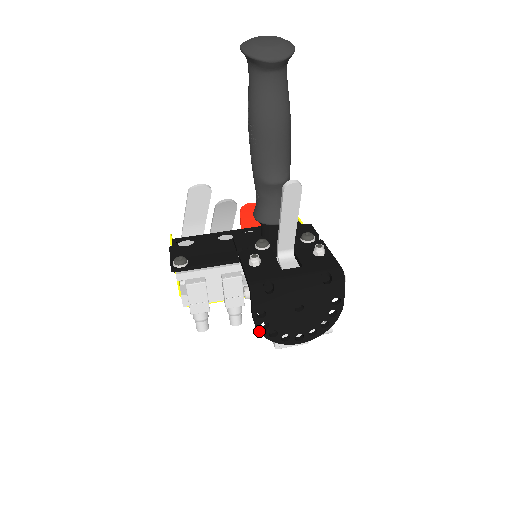
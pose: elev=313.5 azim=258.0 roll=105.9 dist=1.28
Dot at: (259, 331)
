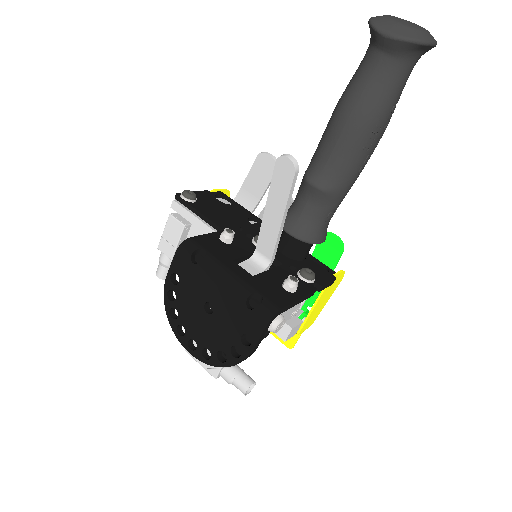
Dot at: (165, 296)
